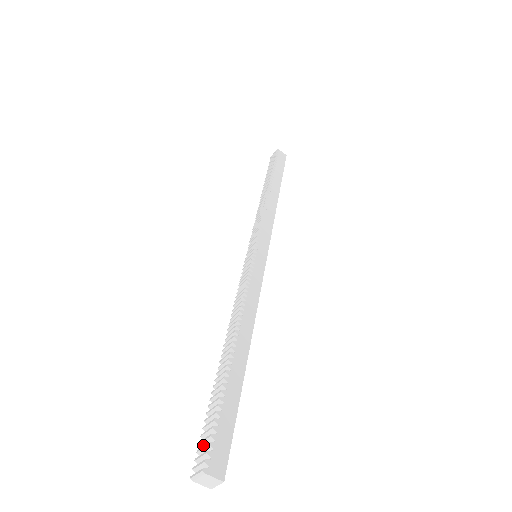
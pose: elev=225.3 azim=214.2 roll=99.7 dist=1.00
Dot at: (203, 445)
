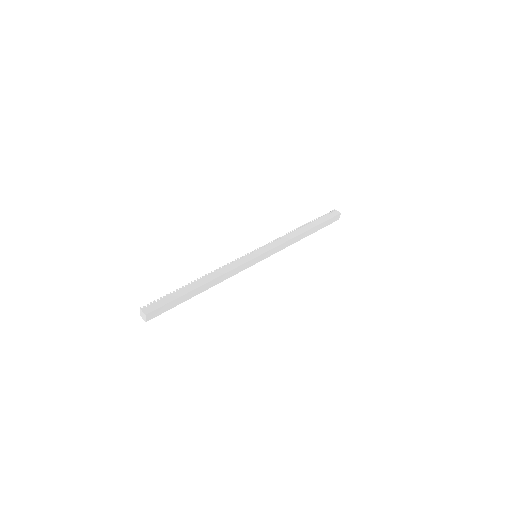
Dot at: occluded
